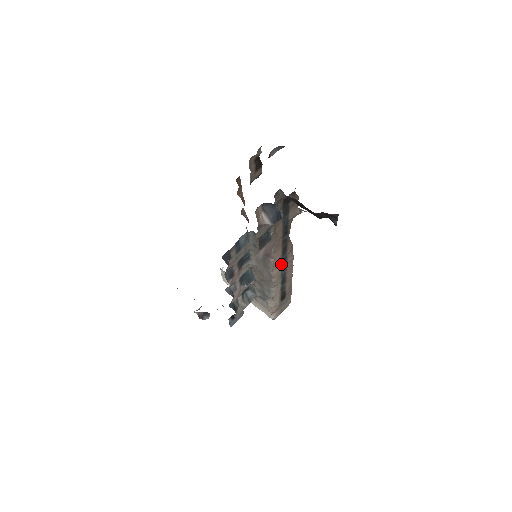
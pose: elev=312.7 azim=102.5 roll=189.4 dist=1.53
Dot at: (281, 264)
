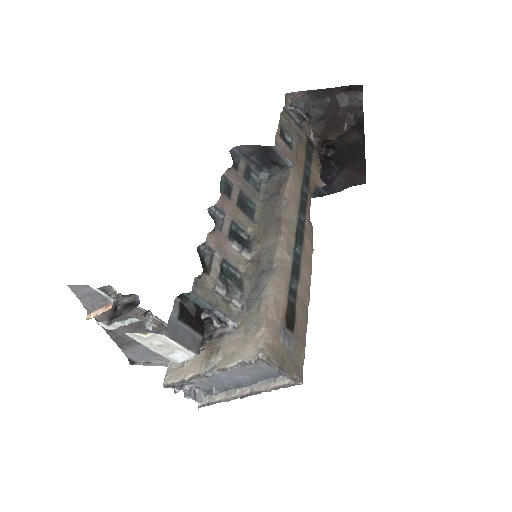
Dot at: (296, 222)
